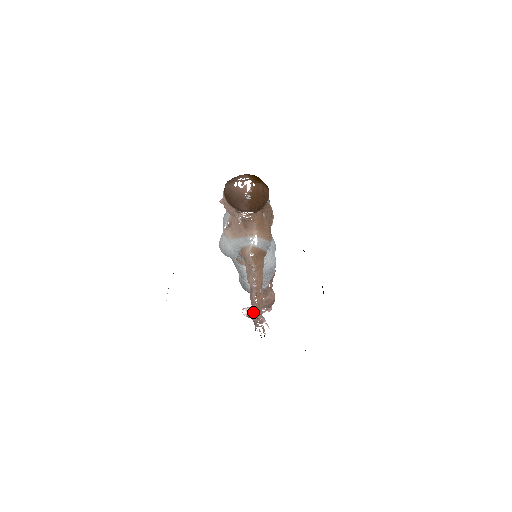
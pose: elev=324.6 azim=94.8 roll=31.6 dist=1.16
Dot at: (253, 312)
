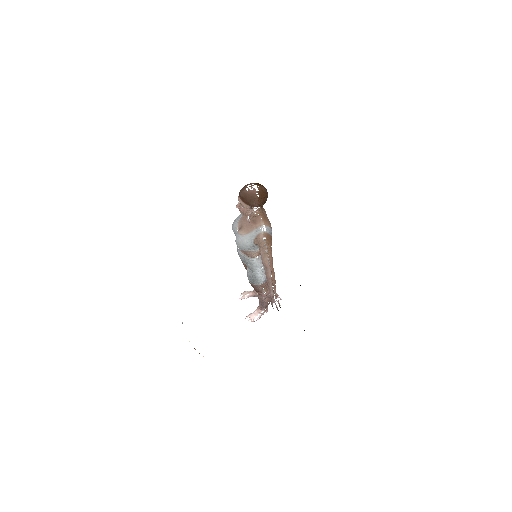
Dot at: (270, 288)
